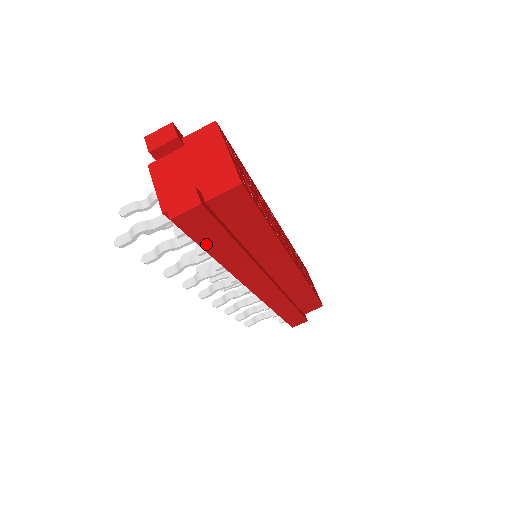
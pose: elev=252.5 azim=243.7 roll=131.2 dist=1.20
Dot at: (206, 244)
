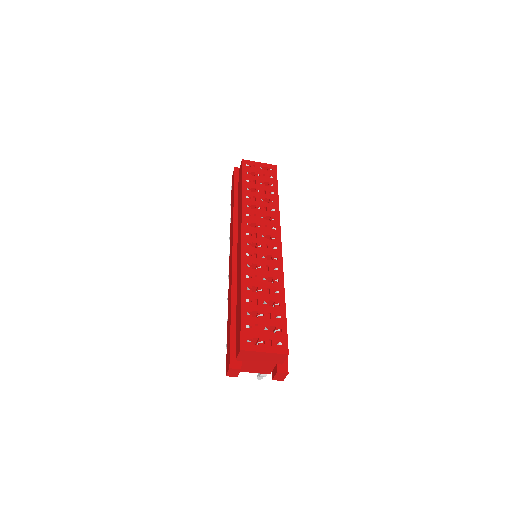
Dot at: occluded
